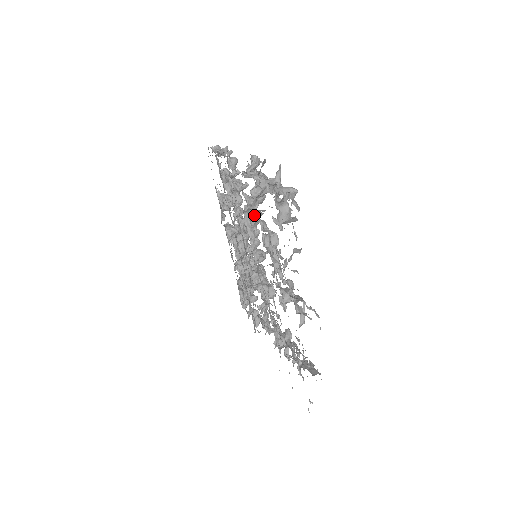
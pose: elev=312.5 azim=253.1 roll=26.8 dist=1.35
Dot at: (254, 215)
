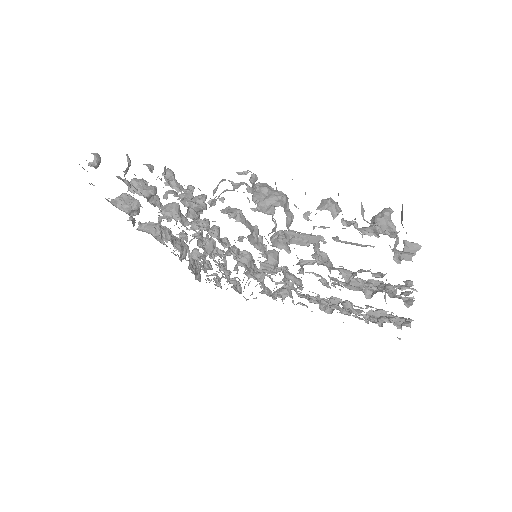
Dot at: (293, 243)
